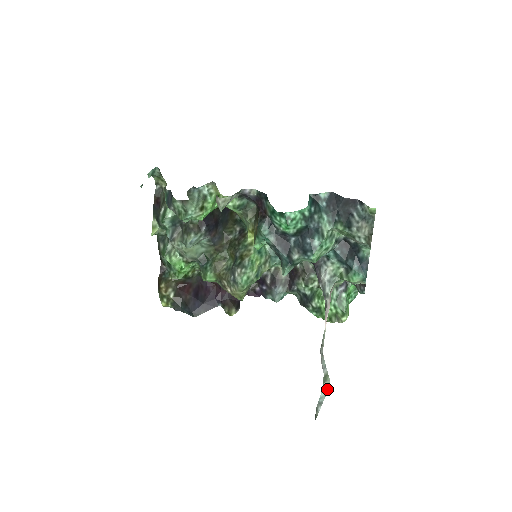
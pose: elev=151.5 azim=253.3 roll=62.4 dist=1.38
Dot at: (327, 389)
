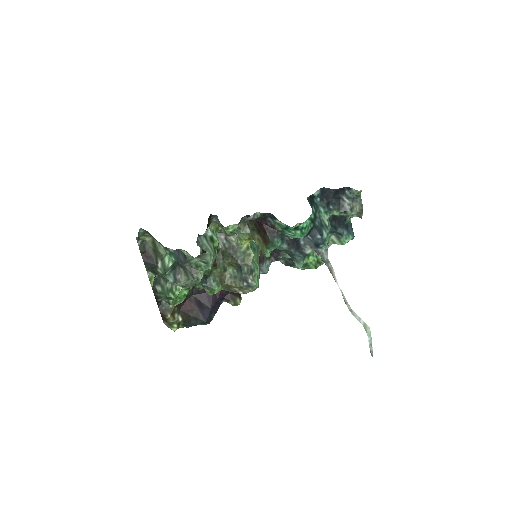
Dot at: (370, 333)
